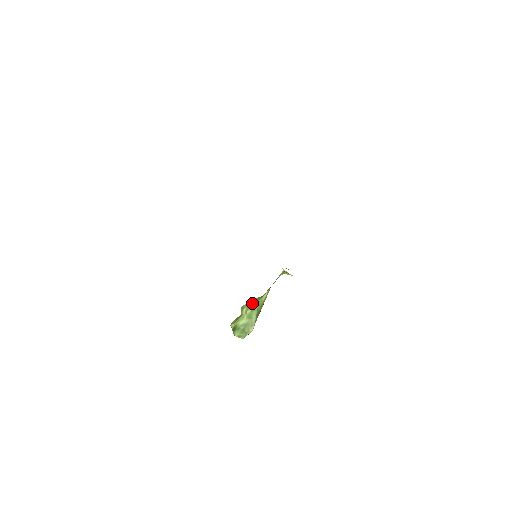
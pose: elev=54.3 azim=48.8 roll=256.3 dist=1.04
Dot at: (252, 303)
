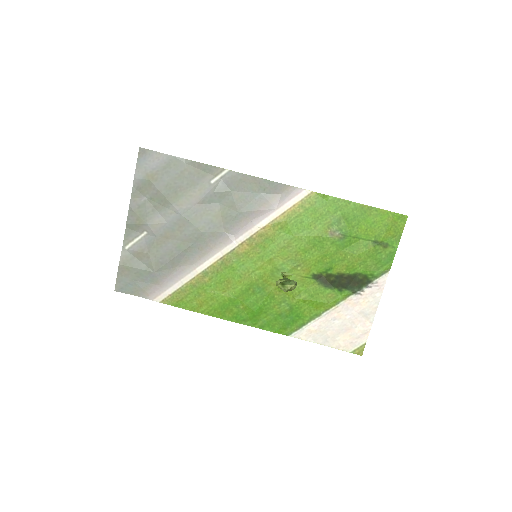
Dot at: occluded
